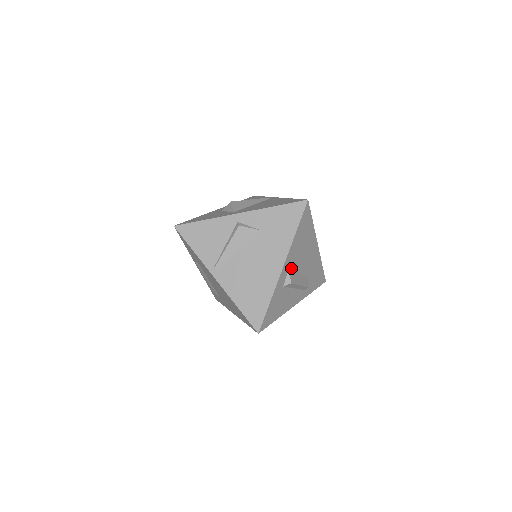
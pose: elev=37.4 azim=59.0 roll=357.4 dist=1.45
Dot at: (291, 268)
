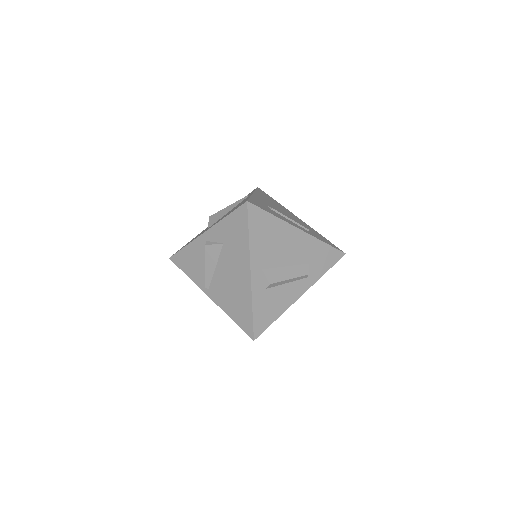
Dot at: (266, 269)
